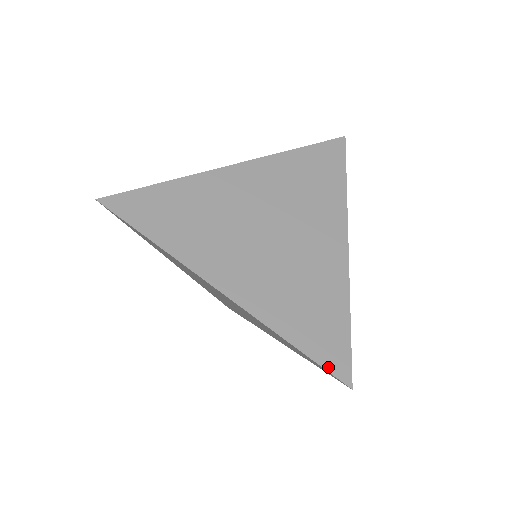
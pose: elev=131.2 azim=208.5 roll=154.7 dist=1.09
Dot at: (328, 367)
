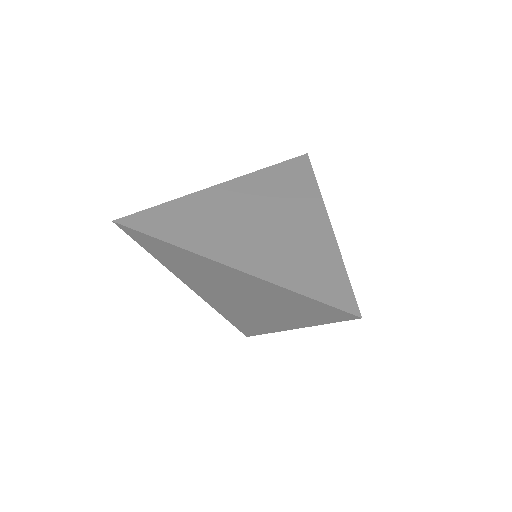
Dot at: (335, 305)
